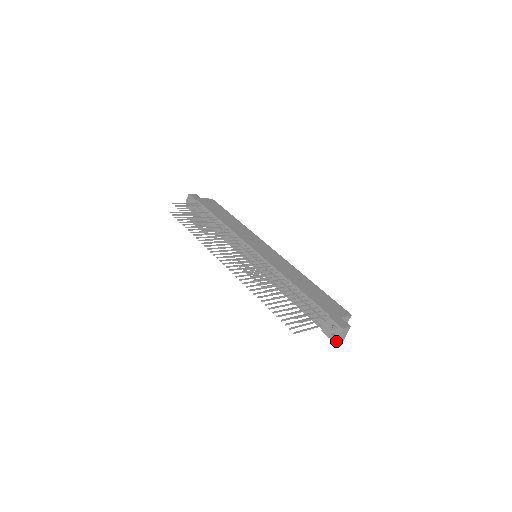
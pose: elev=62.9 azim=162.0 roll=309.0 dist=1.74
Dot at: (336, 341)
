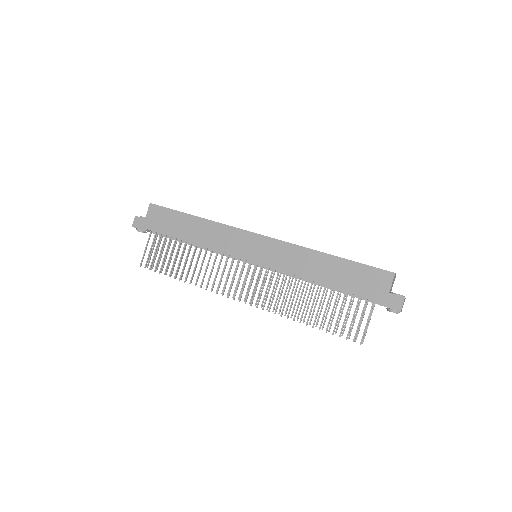
Dot at: occluded
